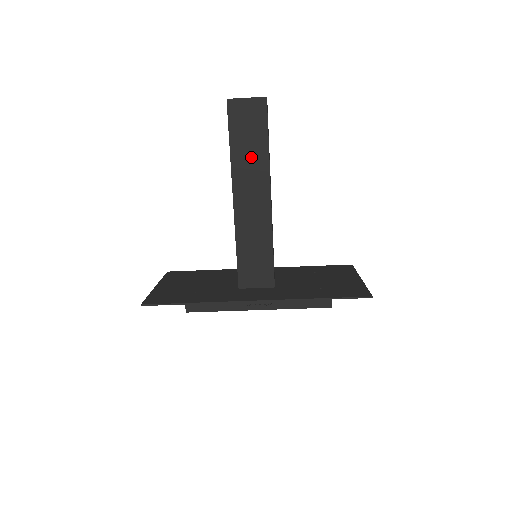
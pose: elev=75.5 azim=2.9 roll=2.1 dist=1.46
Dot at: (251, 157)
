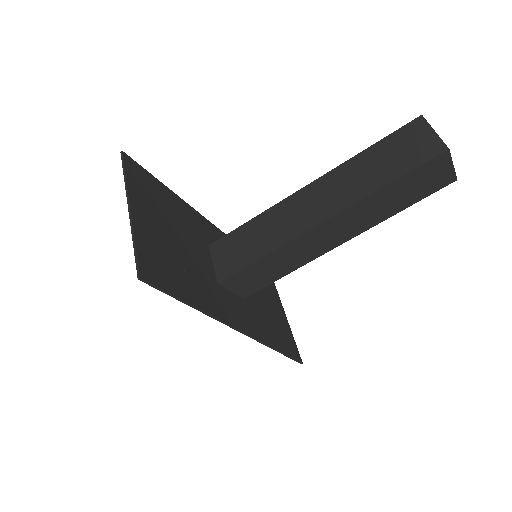
Dot at: (382, 207)
